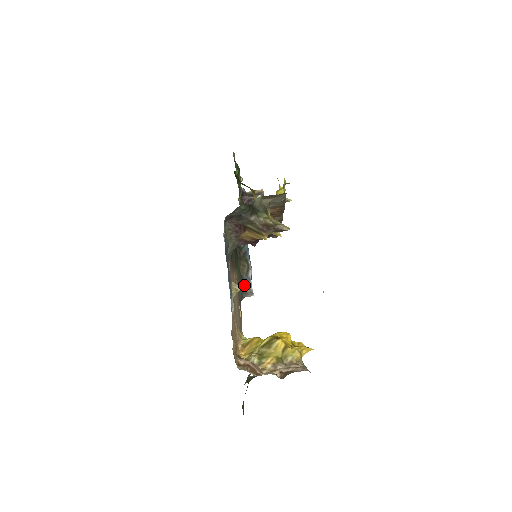
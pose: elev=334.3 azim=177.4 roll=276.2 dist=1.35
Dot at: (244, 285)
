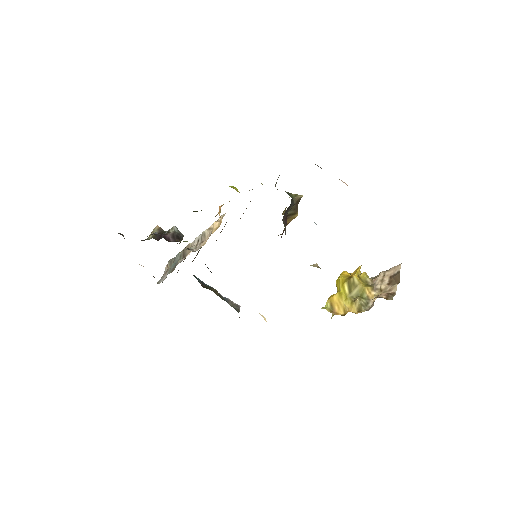
Dot at: (230, 305)
